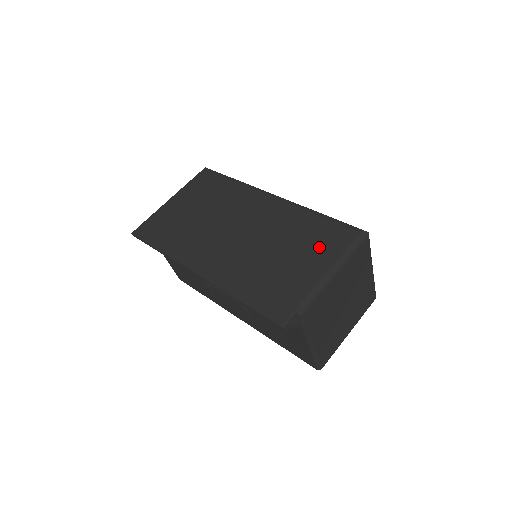
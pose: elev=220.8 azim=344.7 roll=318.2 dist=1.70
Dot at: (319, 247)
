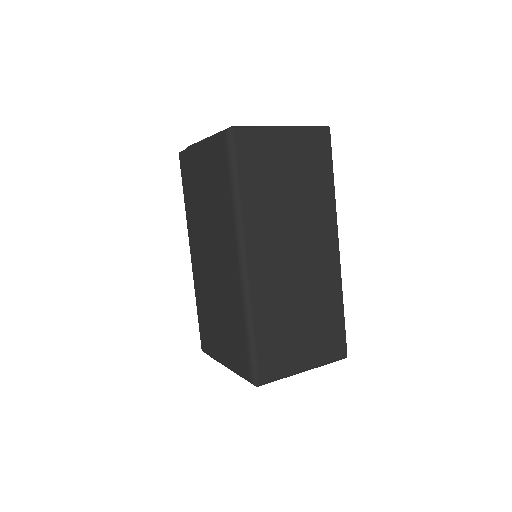
Dot at: (231, 348)
